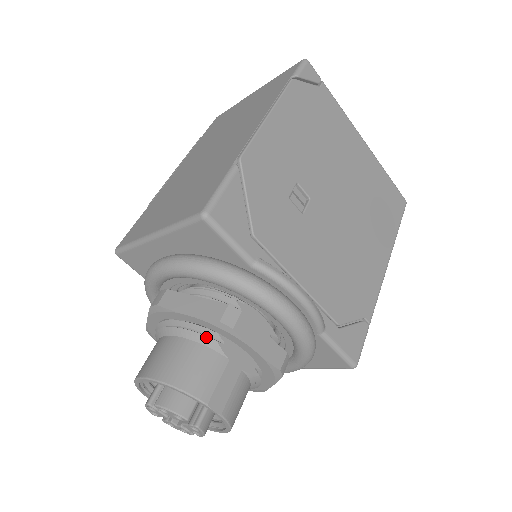
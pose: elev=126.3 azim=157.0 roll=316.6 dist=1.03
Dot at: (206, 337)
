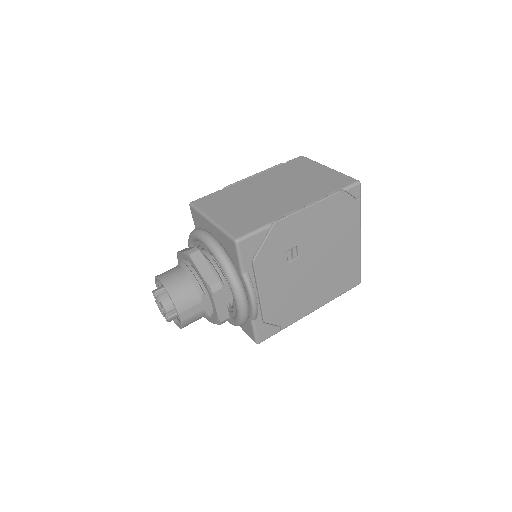
Dot at: (200, 286)
